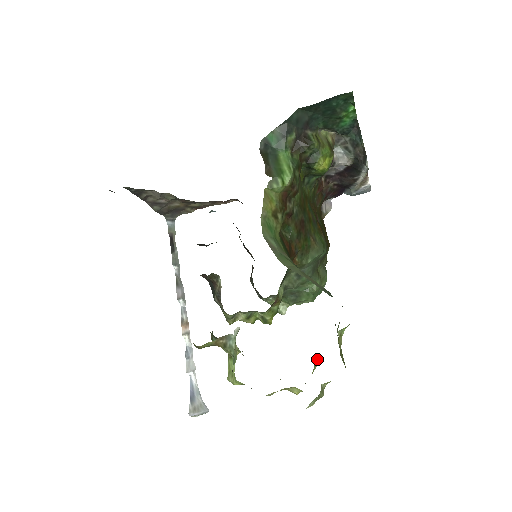
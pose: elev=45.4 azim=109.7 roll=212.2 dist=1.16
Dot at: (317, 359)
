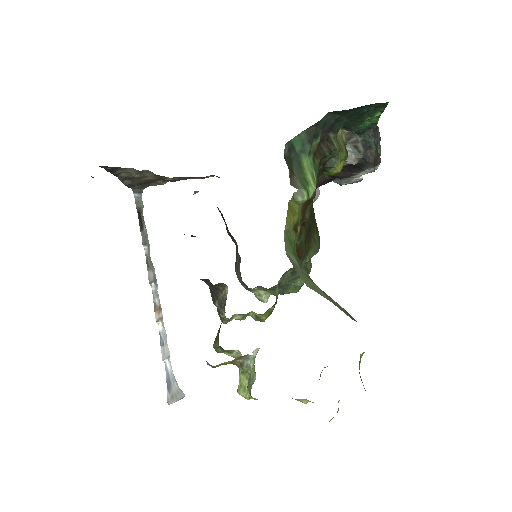
Dot at: occluded
